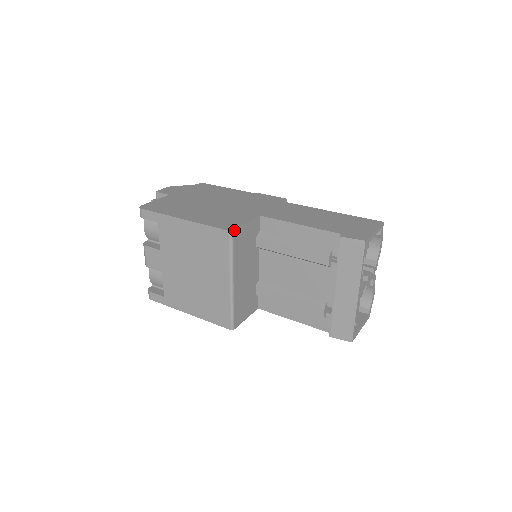
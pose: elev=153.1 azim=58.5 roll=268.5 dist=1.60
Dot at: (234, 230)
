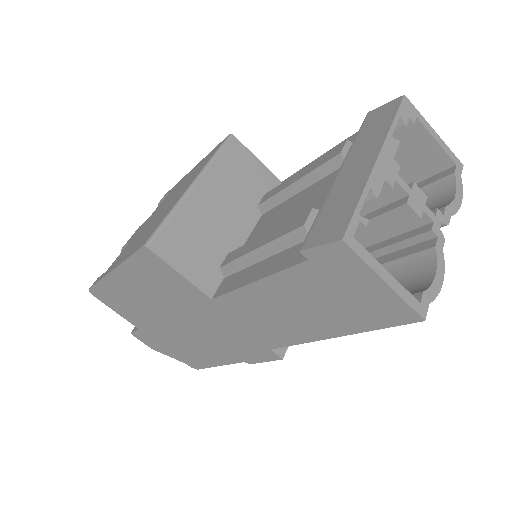
Dot at: (235, 138)
